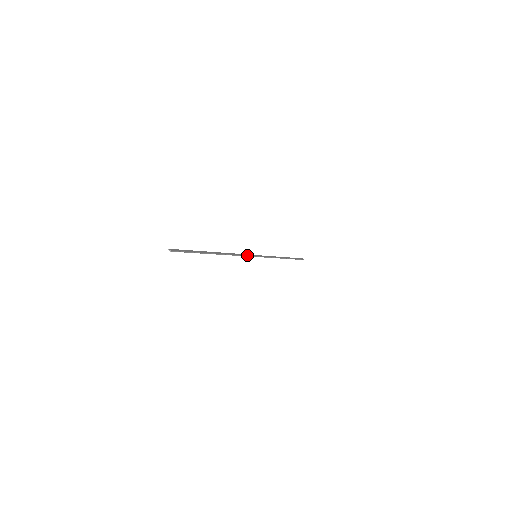
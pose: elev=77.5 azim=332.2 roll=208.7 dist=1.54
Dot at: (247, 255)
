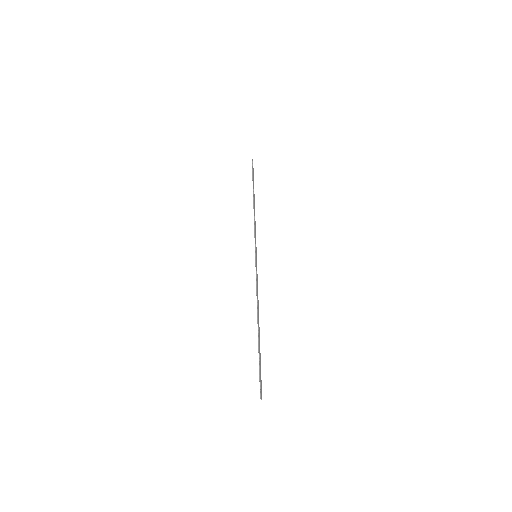
Dot at: (257, 274)
